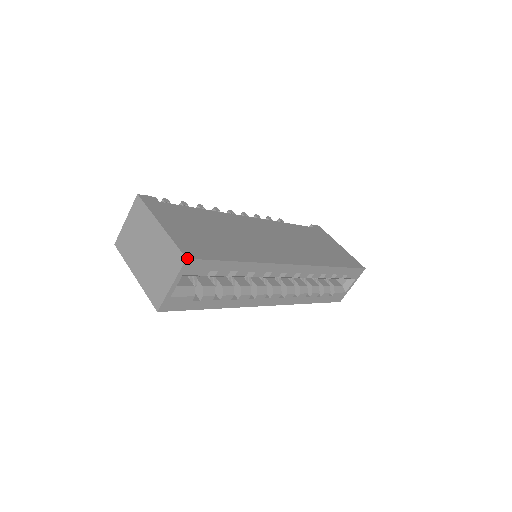
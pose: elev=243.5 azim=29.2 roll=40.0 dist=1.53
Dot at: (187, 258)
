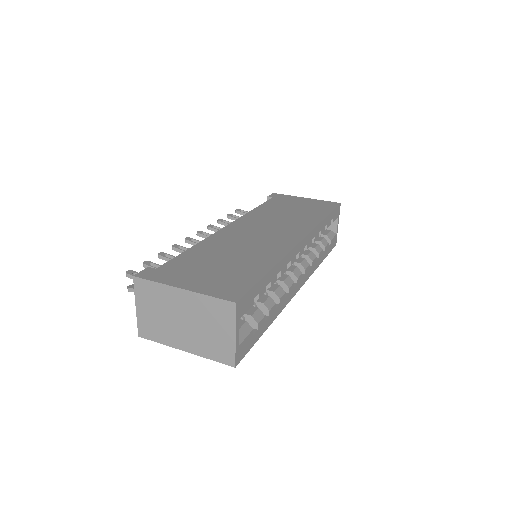
Dot at: (236, 302)
